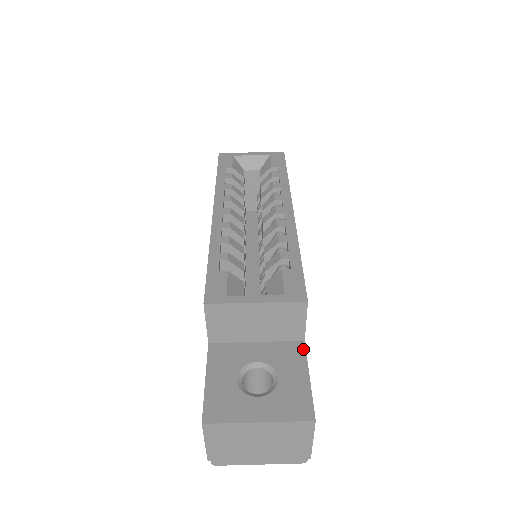
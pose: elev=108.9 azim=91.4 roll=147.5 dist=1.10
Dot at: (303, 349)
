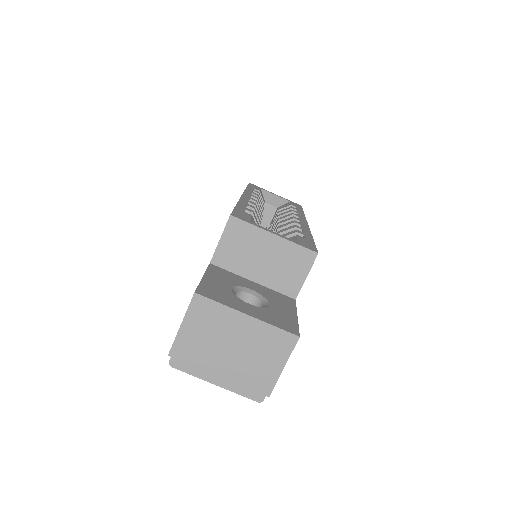
Dot at: (294, 302)
